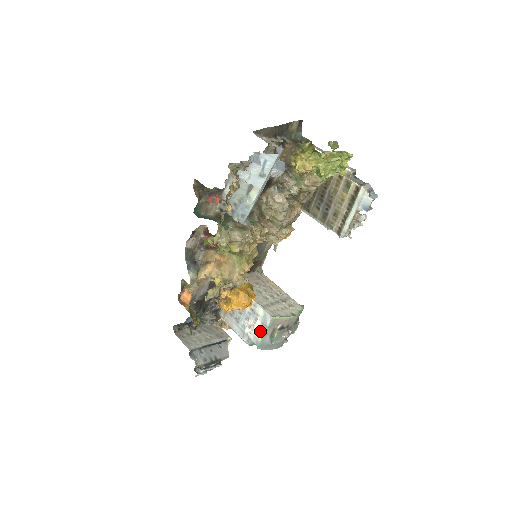
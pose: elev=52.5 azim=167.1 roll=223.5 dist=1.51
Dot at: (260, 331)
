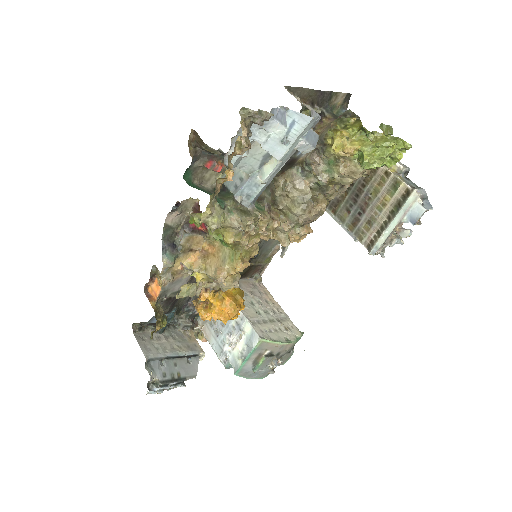
Dot at: (242, 353)
